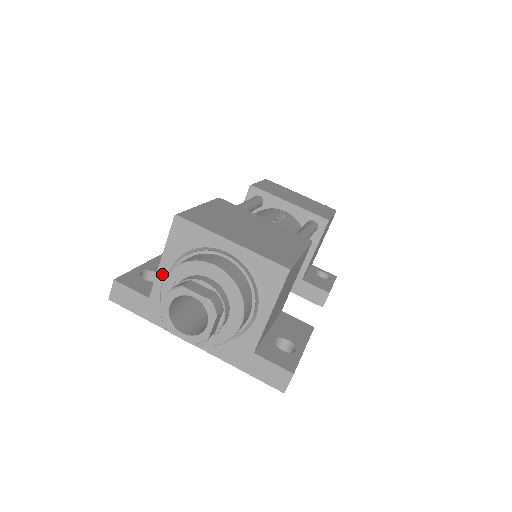
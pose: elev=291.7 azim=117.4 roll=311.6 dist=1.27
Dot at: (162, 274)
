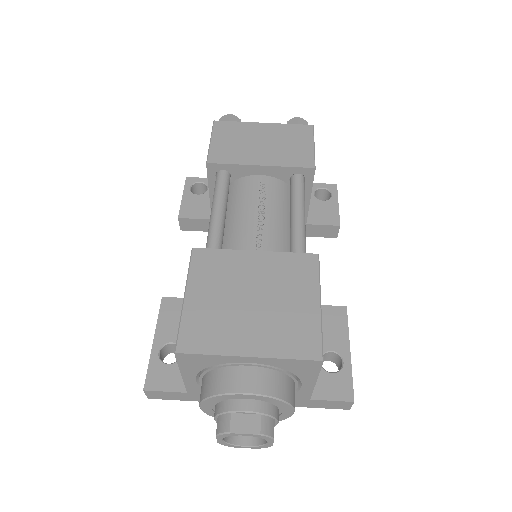
Dot at: (189, 382)
